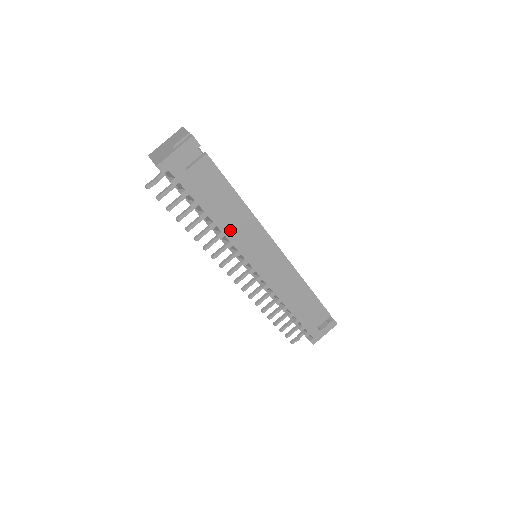
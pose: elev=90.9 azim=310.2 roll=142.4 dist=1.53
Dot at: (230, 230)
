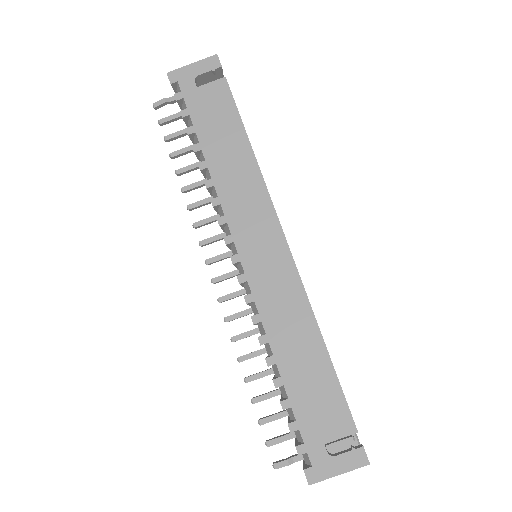
Dot at: (223, 181)
